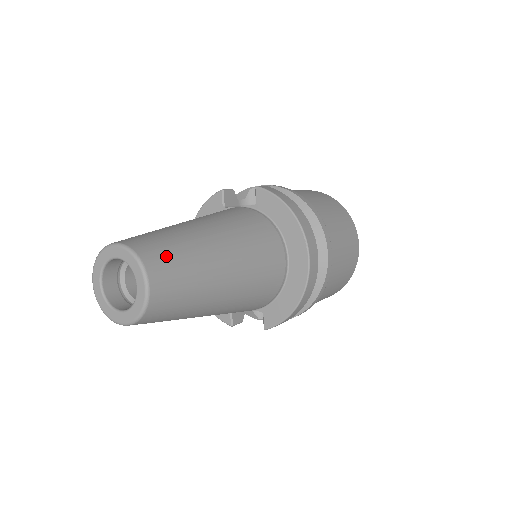
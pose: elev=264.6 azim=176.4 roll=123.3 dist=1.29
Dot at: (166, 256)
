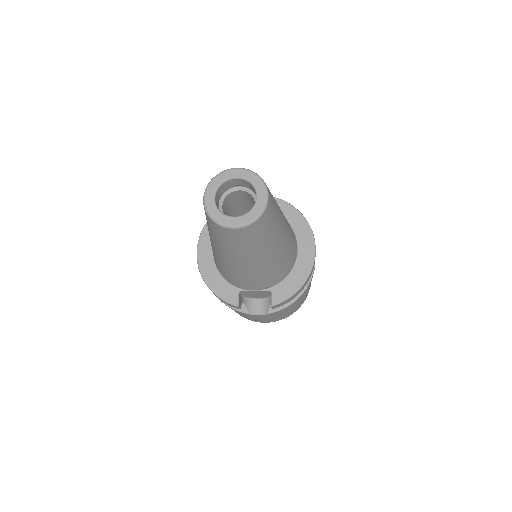
Dot at: occluded
